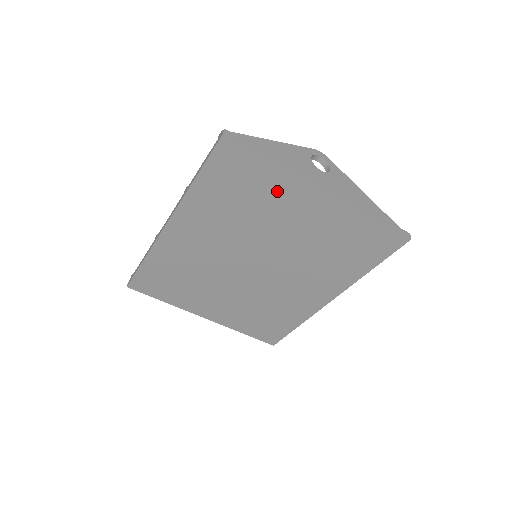
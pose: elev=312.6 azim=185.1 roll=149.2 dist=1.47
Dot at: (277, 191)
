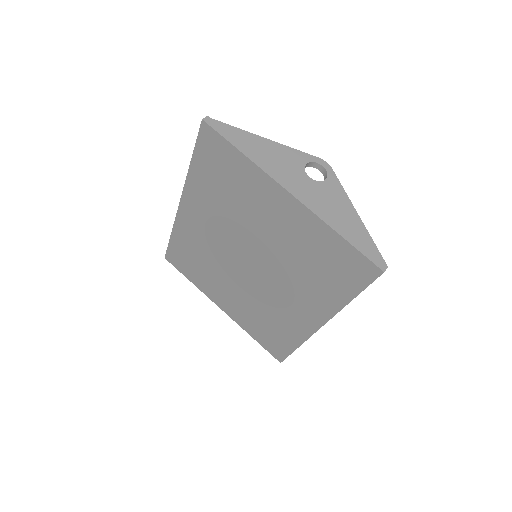
Dot at: (251, 185)
